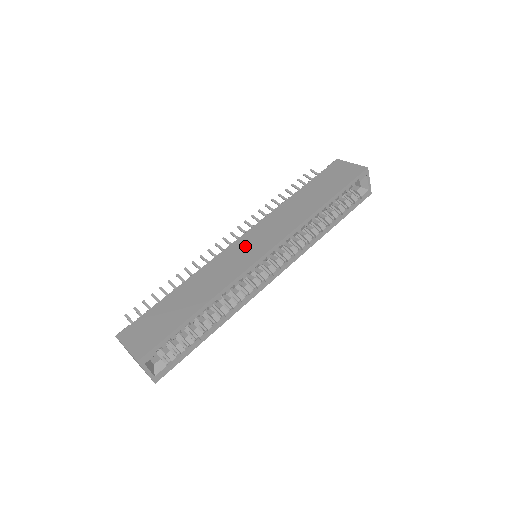
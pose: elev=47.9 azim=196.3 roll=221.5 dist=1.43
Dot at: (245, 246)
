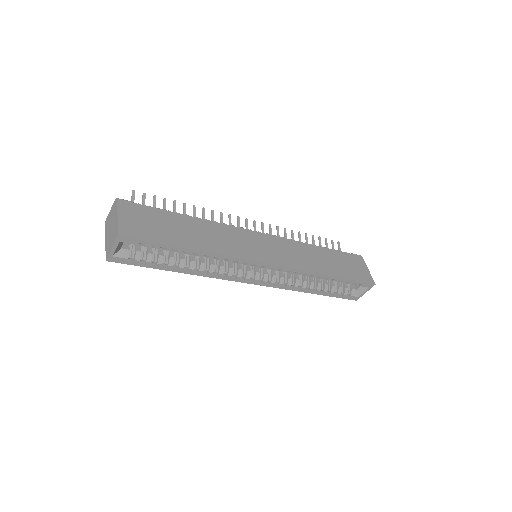
Dot at: (259, 243)
